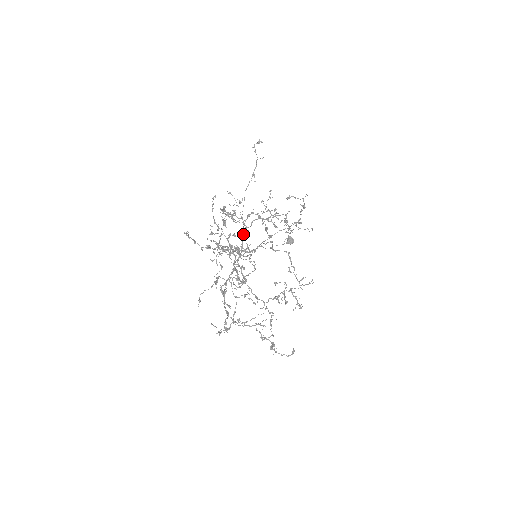
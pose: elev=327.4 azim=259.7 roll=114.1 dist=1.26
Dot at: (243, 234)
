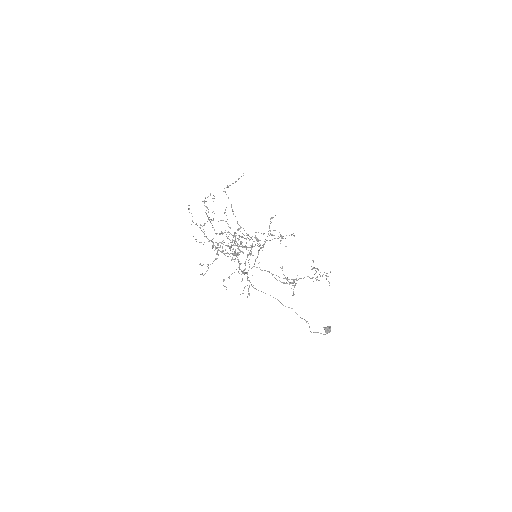
Dot at: (257, 256)
